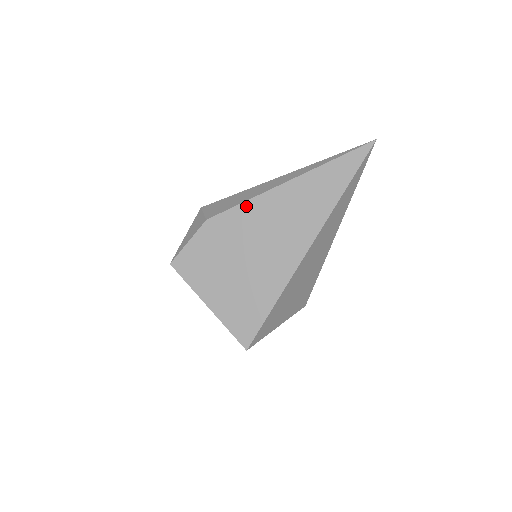
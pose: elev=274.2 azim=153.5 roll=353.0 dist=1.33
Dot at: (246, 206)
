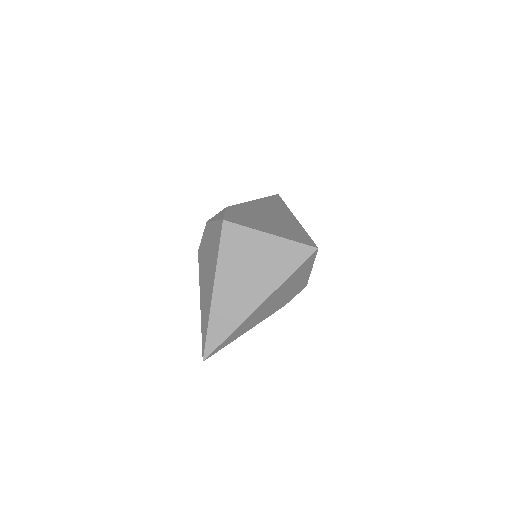
Dot at: (244, 204)
